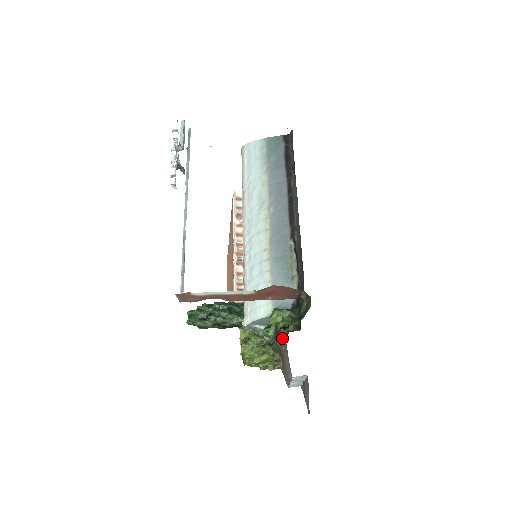
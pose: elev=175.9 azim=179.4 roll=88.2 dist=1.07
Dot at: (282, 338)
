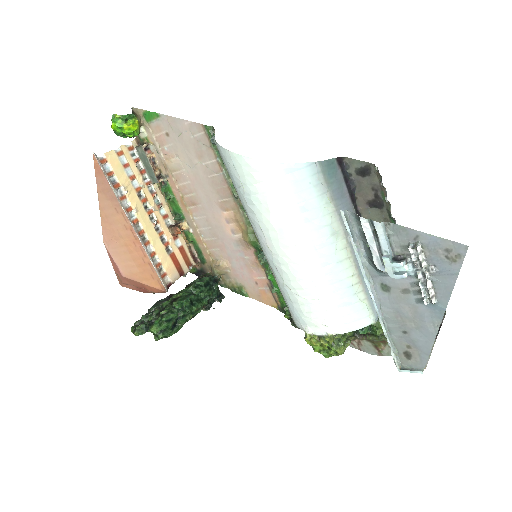
Dot at: occluded
